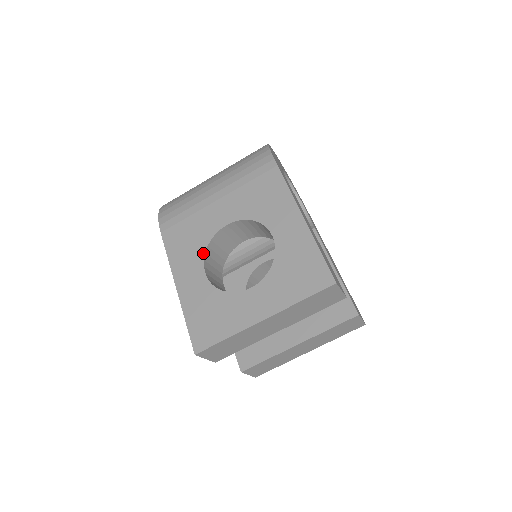
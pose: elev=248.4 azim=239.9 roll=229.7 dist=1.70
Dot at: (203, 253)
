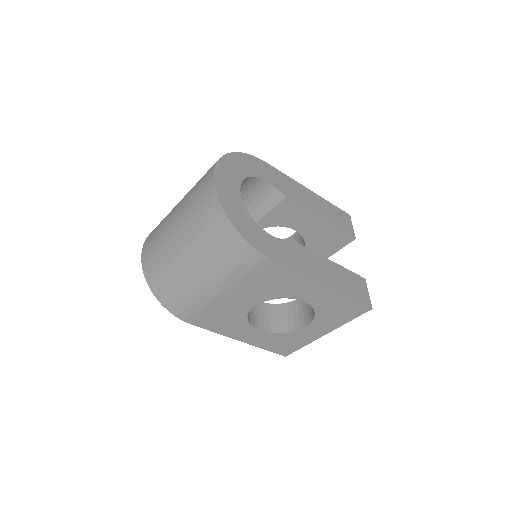
Dot at: (247, 324)
